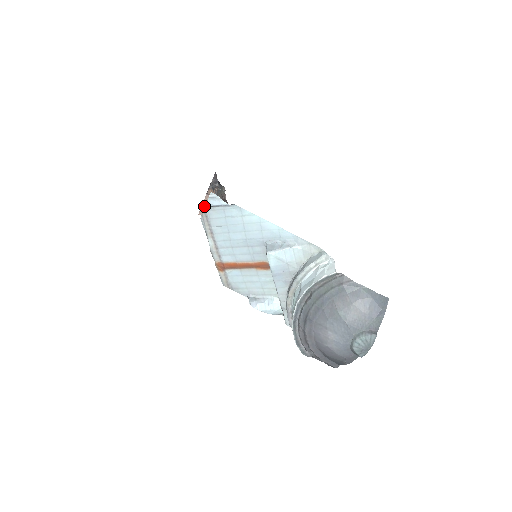
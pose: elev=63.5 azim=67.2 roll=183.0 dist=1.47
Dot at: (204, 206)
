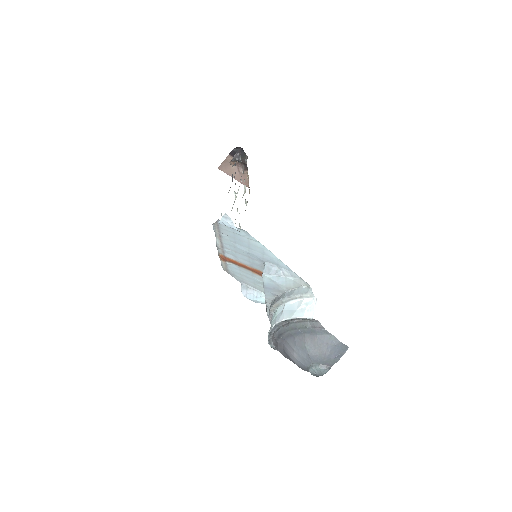
Dot at: (224, 163)
